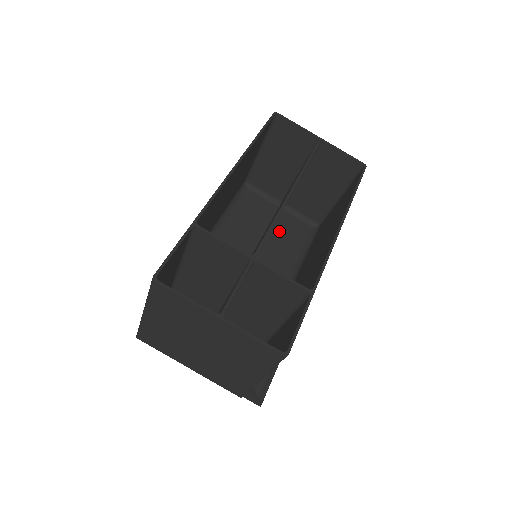
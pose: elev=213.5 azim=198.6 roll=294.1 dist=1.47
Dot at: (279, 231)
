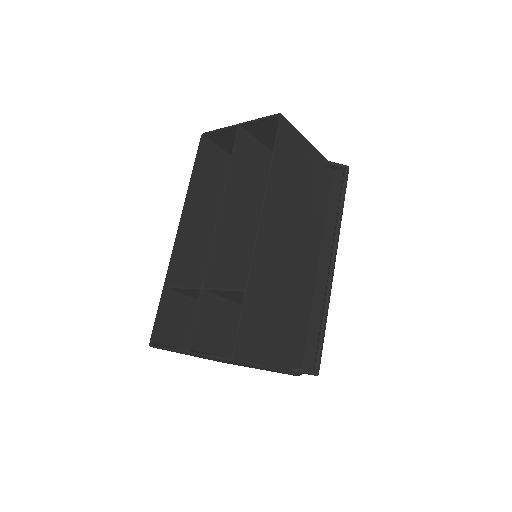
Dot at: occluded
